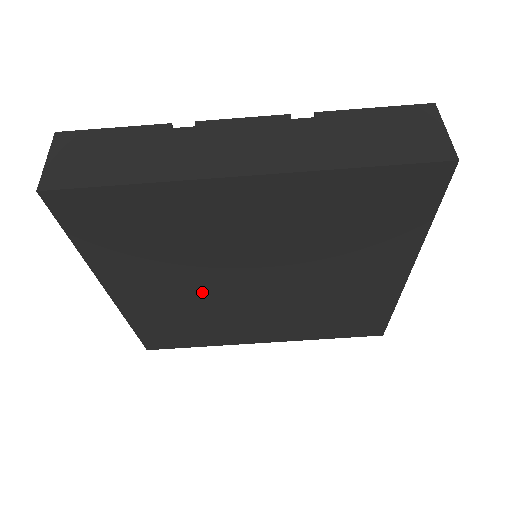
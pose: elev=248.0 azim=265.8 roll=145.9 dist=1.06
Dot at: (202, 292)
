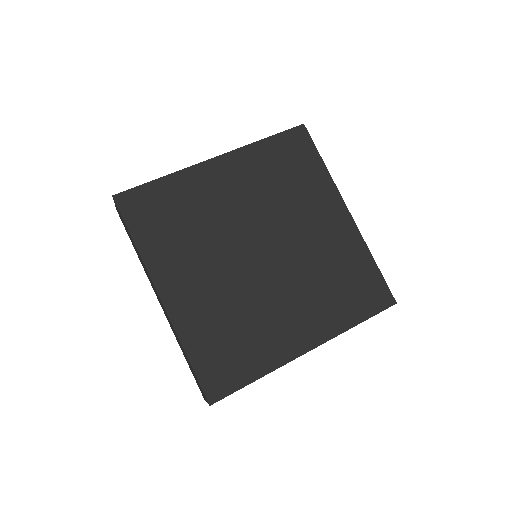
Dot at: (228, 276)
